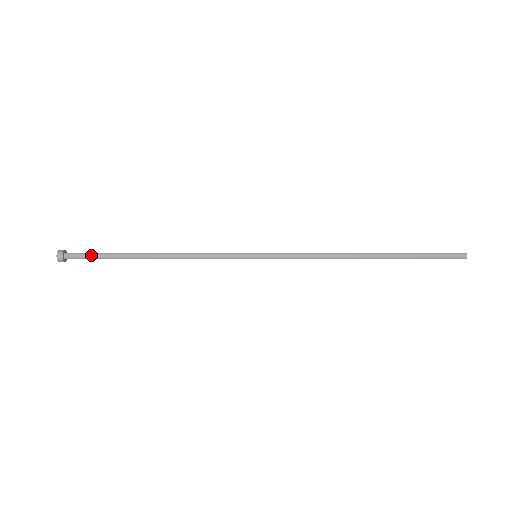
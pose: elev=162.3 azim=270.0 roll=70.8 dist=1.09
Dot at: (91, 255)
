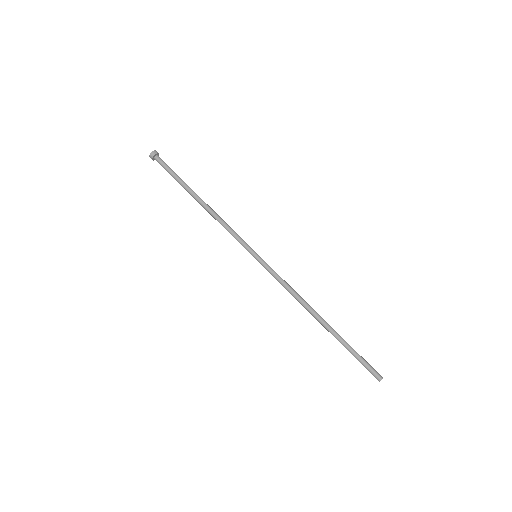
Dot at: (167, 171)
